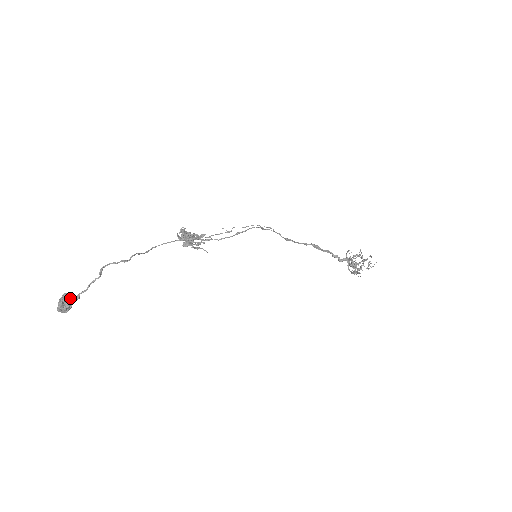
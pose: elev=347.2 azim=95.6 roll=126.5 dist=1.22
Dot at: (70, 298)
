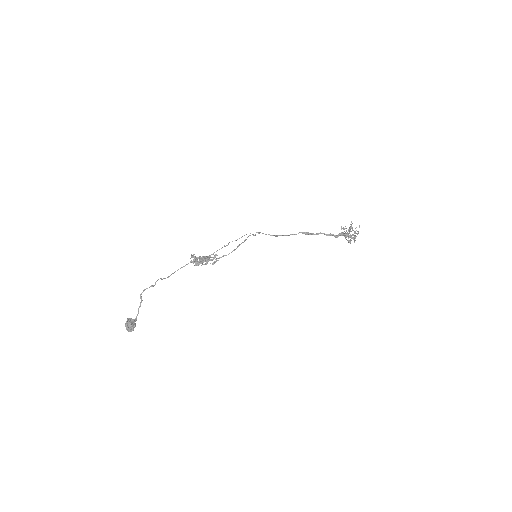
Dot at: (132, 321)
